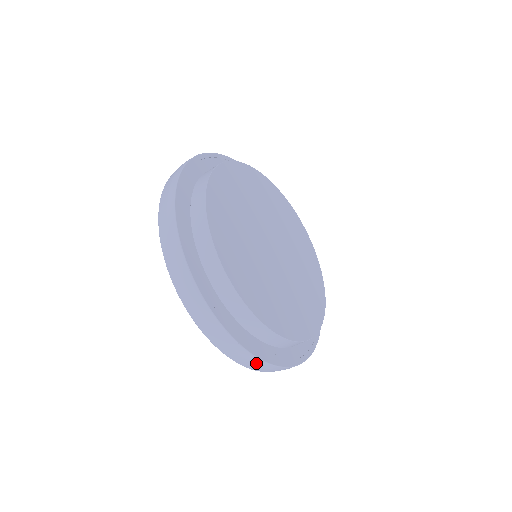
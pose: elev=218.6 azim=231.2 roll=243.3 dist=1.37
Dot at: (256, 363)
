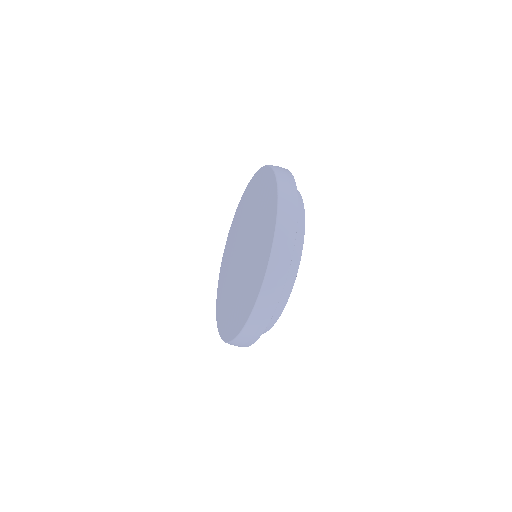
Dot at: (250, 341)
